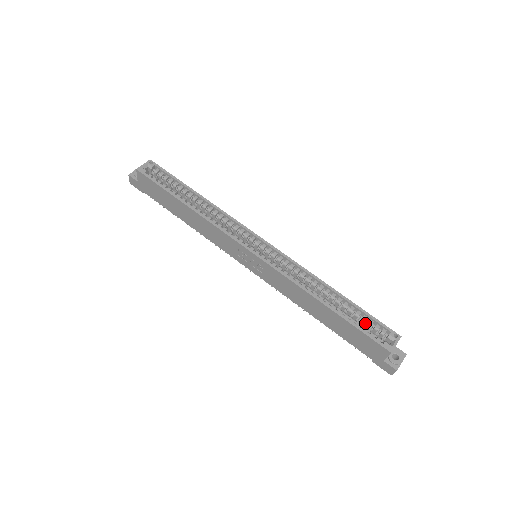
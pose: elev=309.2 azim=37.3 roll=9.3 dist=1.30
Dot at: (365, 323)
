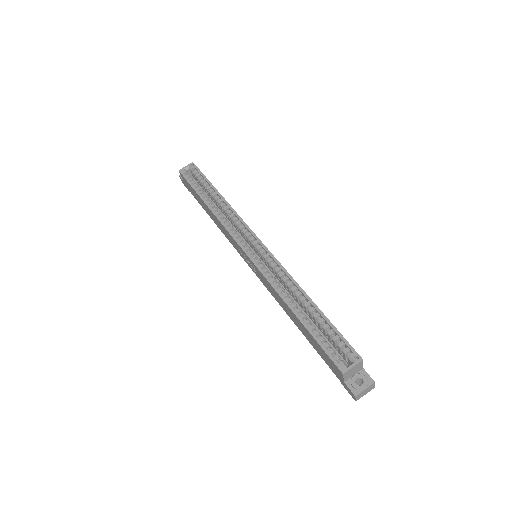
Dot at: occluded
